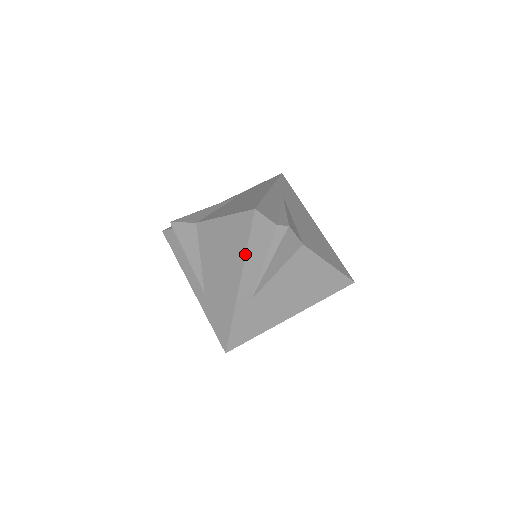
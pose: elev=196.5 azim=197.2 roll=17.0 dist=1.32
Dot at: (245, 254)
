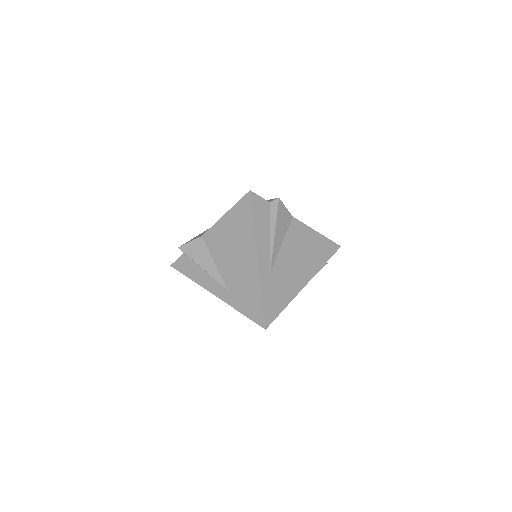
Dot at: (254, 230)
